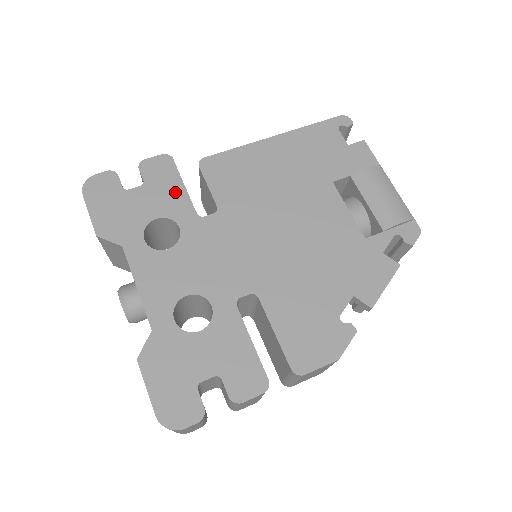
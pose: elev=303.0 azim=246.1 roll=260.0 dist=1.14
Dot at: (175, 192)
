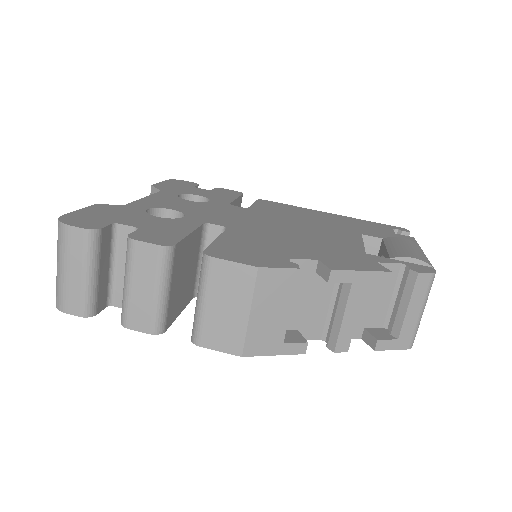
Dot at: (226, 197)
